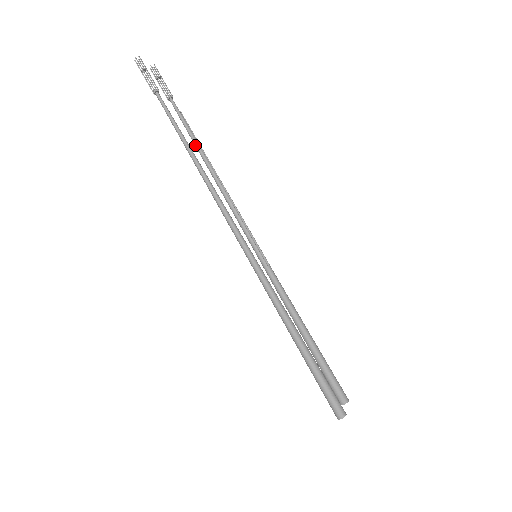
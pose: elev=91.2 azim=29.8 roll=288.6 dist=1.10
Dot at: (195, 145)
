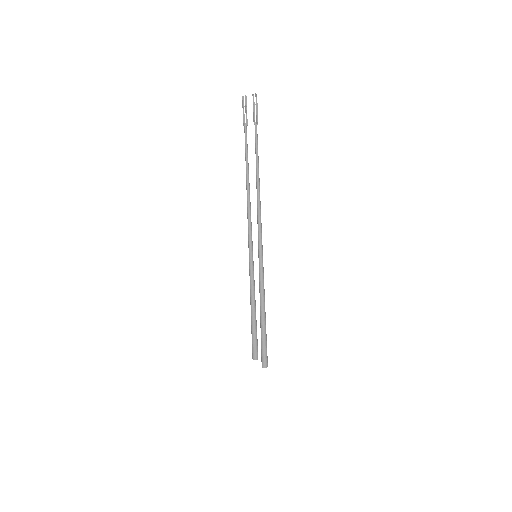
Dot at: (247, 166)
